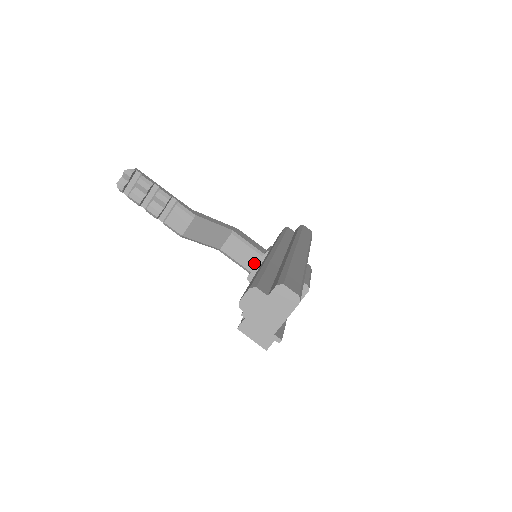
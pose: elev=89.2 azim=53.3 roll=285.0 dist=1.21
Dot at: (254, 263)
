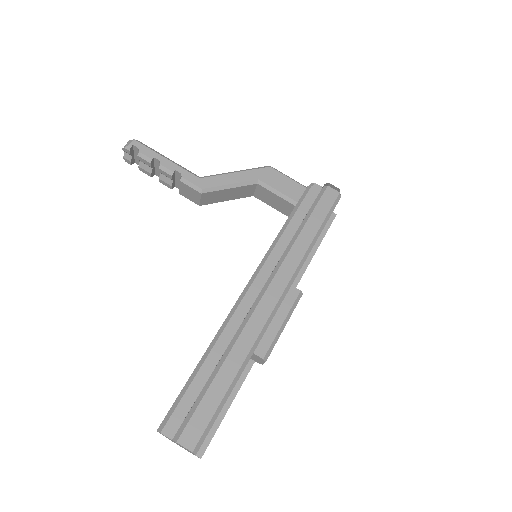
Dot at: (290, 211)
